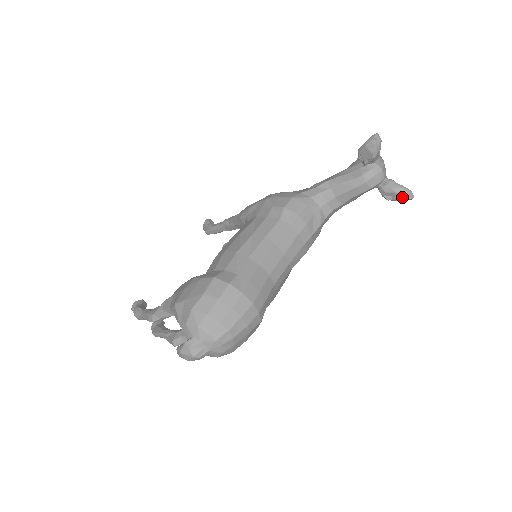
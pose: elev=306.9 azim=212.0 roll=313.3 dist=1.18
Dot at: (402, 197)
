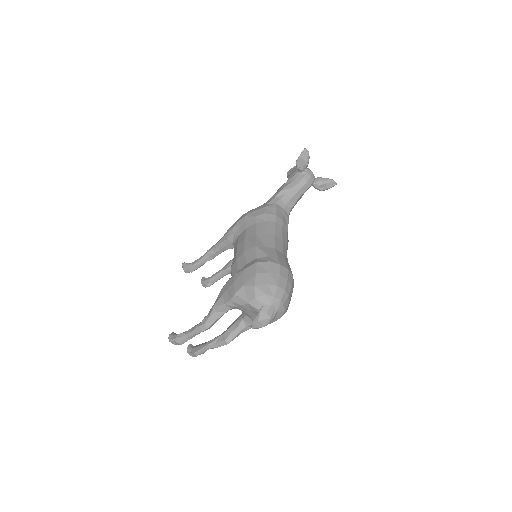
Dot at: (330, 185)
